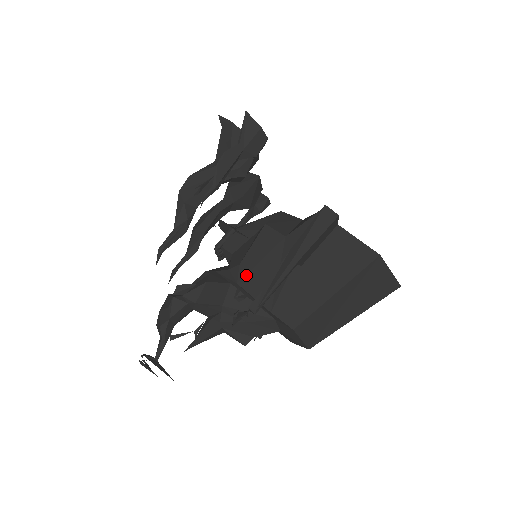
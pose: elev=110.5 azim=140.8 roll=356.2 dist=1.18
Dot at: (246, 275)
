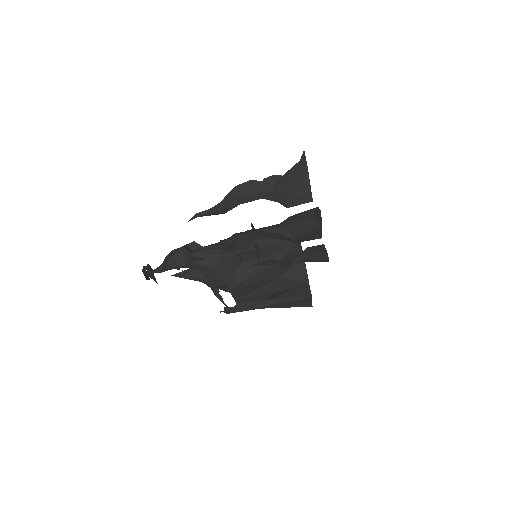
Dot at: (238, 289)
